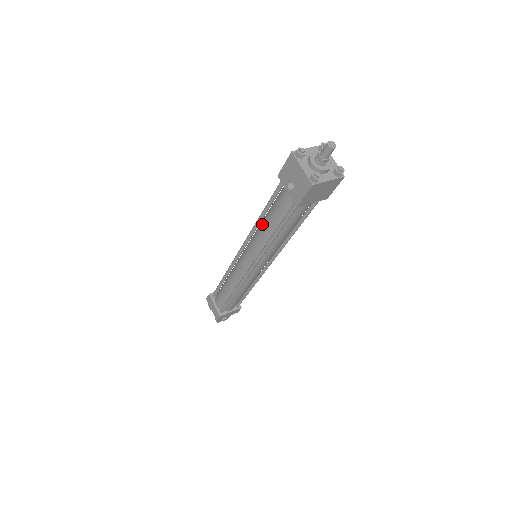
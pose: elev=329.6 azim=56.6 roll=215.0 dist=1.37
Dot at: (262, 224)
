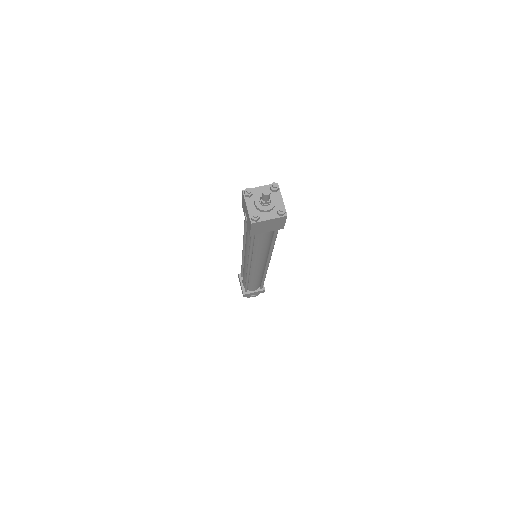
Dot at: occluded
